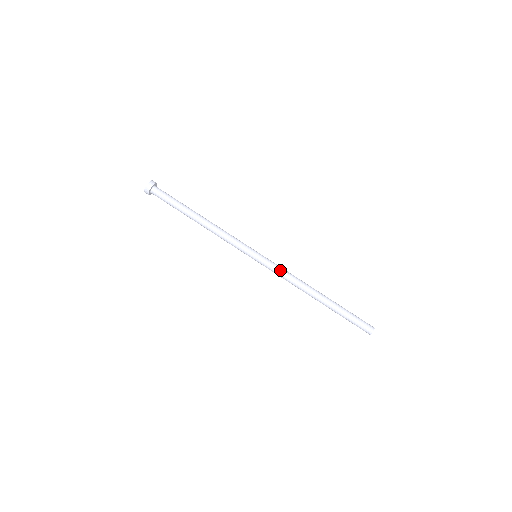
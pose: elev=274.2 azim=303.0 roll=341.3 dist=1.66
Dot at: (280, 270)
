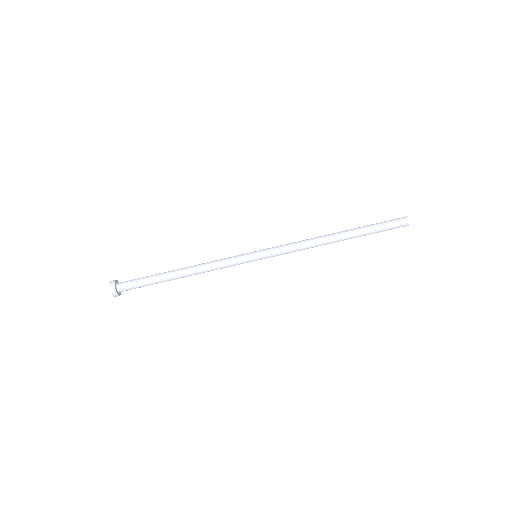
Dot at: (286, 246)
